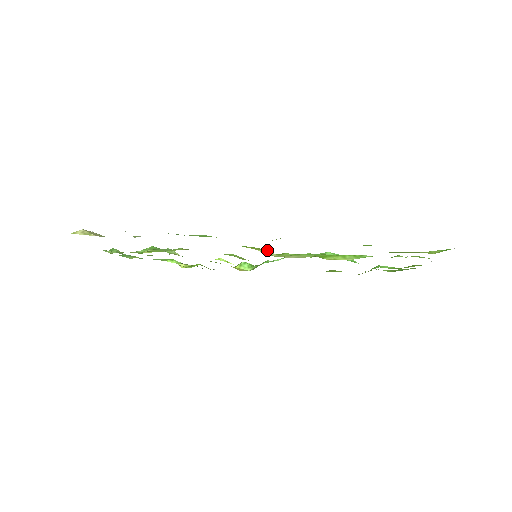
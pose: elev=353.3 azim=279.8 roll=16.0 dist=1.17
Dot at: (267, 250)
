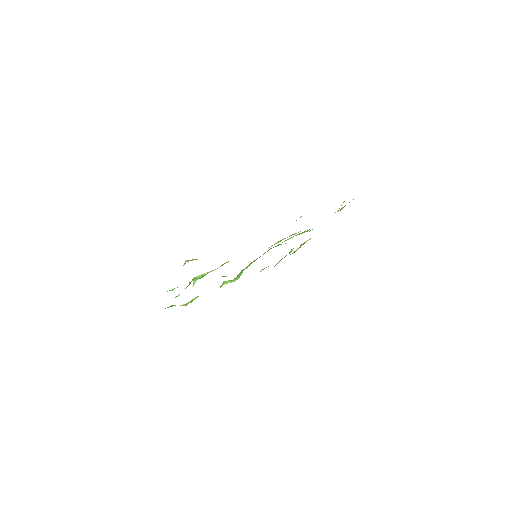
Dot at: occluded
